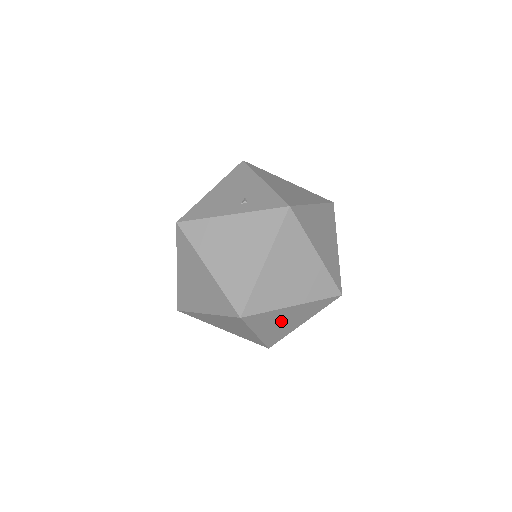
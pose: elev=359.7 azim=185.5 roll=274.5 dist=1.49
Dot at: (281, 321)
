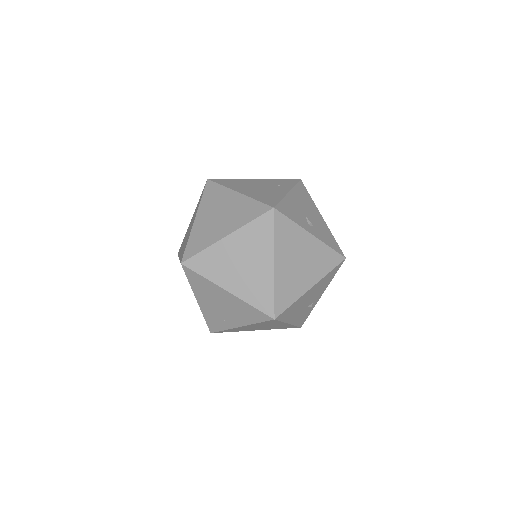
Dot at: (237, 264)
